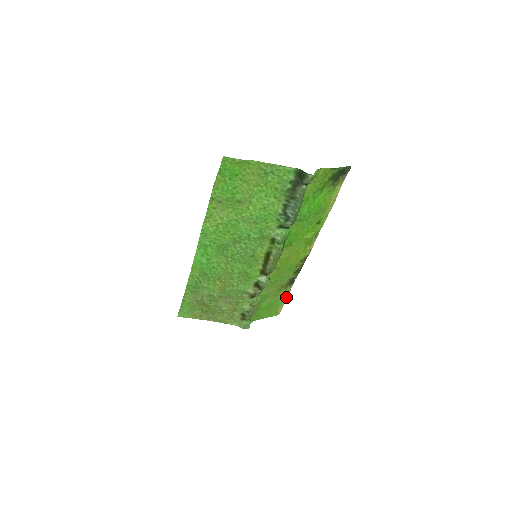
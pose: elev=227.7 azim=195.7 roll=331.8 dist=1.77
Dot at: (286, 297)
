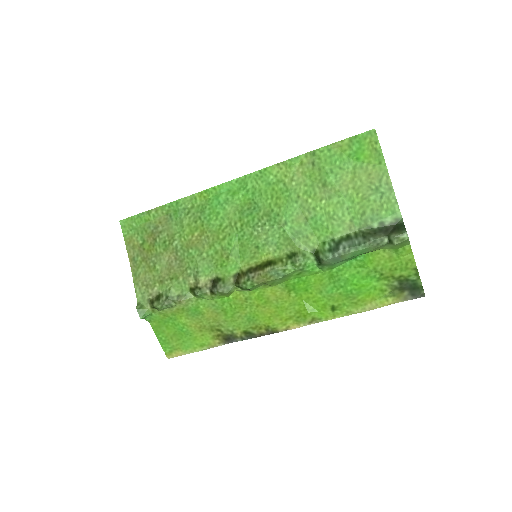
Dot at: (201, 348)
